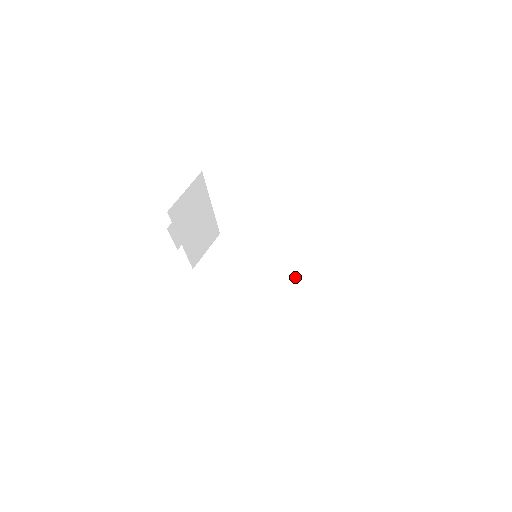
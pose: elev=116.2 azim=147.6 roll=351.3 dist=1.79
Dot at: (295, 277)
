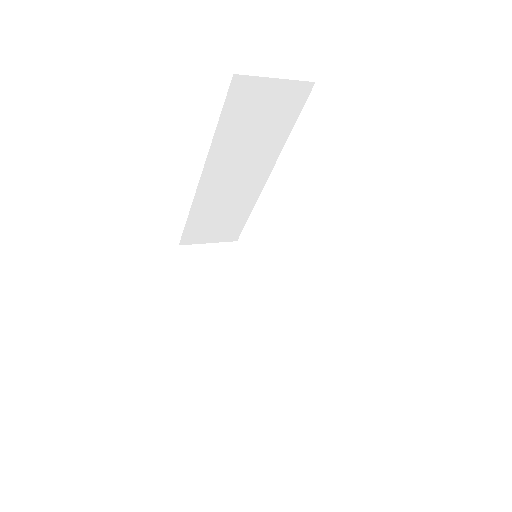
Dot at: occluded
